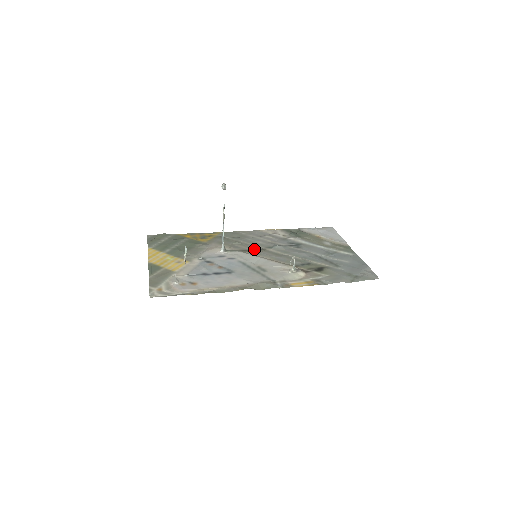
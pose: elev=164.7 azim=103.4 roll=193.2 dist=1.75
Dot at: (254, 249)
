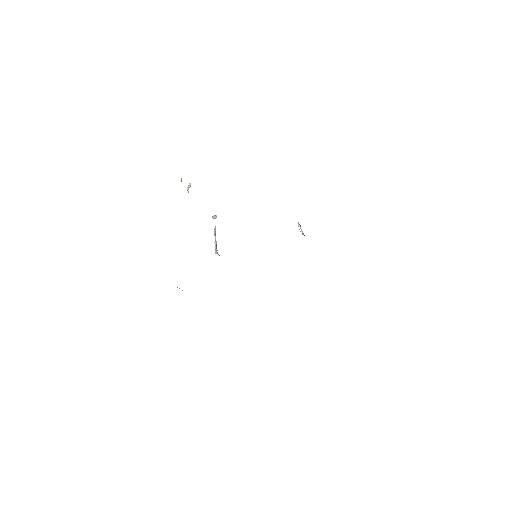
Dot at: occluded
